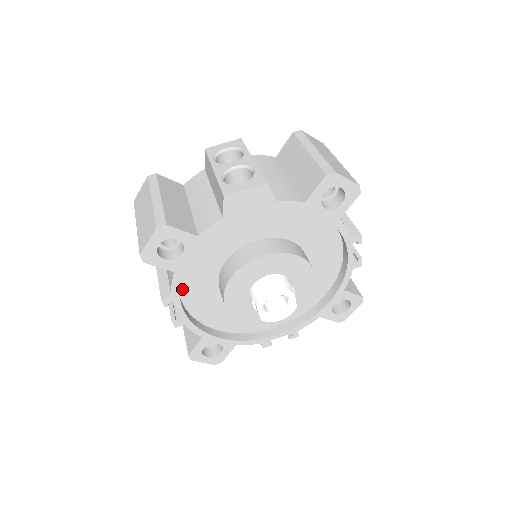
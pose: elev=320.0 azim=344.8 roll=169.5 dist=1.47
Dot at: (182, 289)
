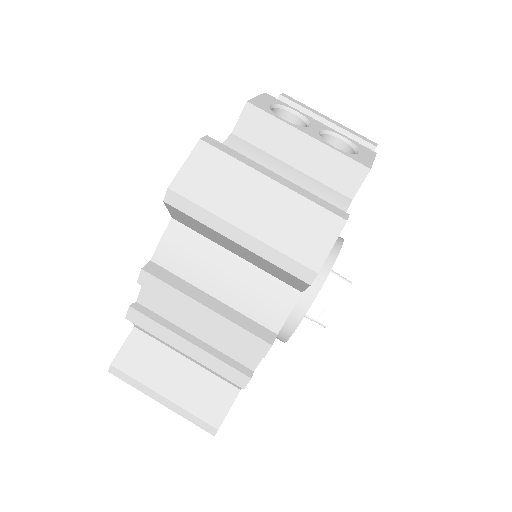
Dot at: occluded
